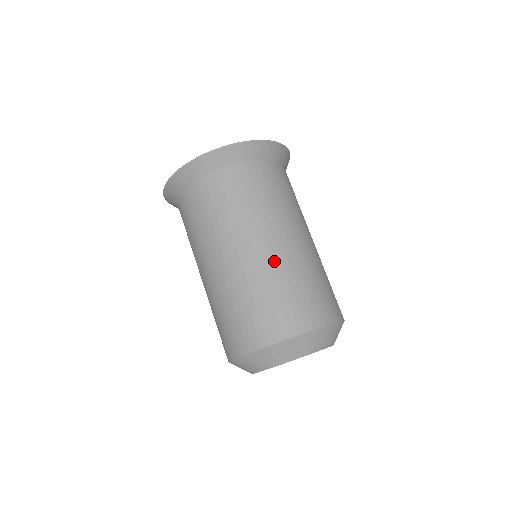
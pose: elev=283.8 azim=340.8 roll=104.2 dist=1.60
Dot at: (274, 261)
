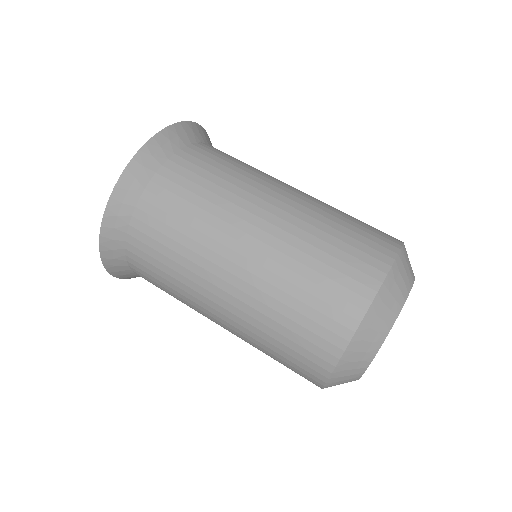
Dot at: (281, 238)
